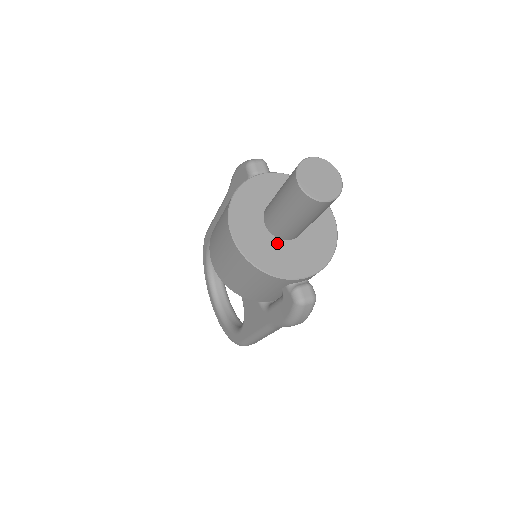
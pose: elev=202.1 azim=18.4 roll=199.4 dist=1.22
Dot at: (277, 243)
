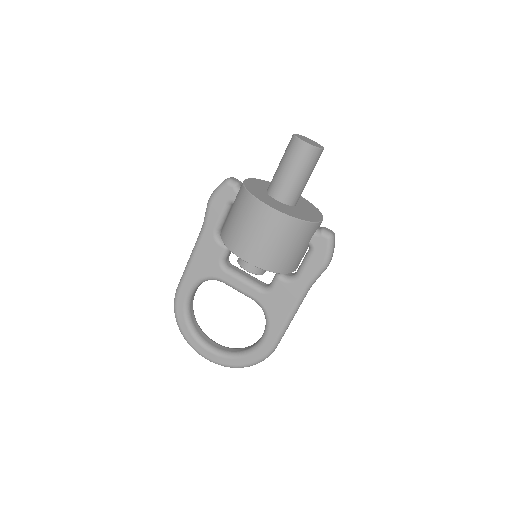
Dot at: (293, 208)
